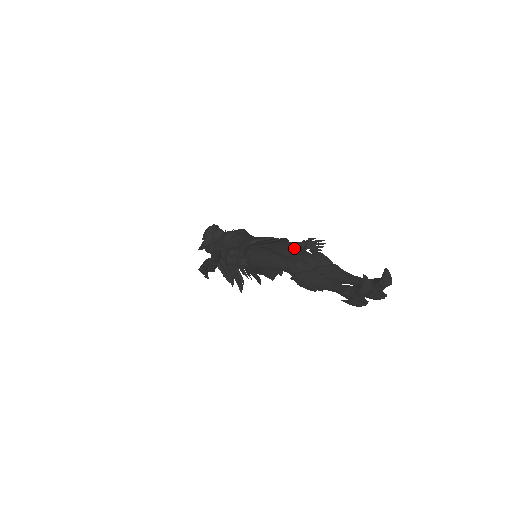
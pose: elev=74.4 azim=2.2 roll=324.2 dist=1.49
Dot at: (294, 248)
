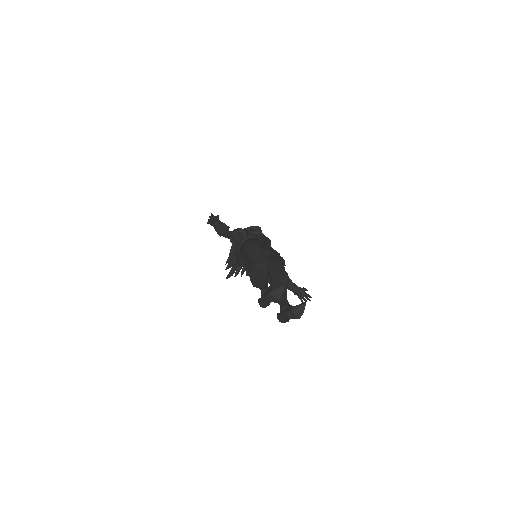
Dot at: (279, 264)
